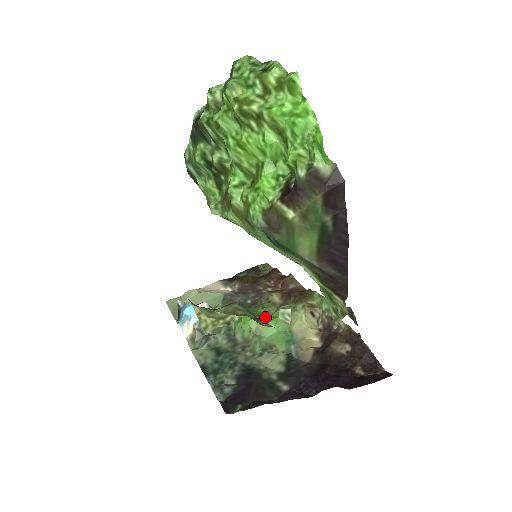
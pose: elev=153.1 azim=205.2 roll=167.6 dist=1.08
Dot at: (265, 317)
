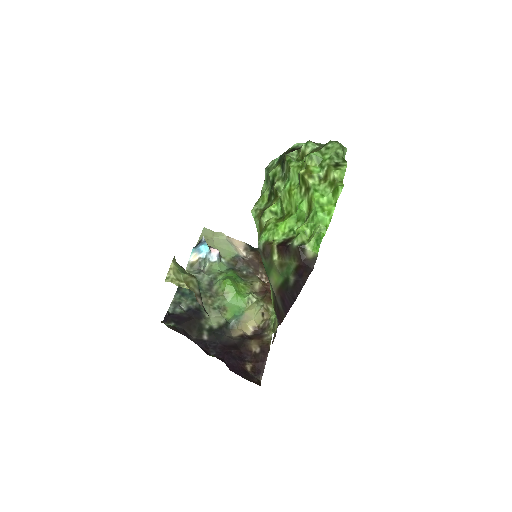
Dot at: (239, 291)
